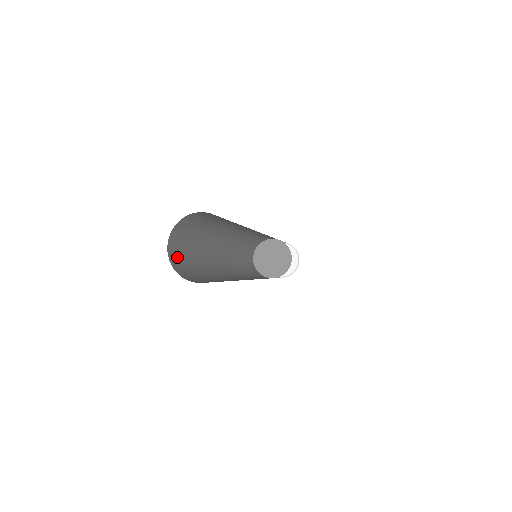
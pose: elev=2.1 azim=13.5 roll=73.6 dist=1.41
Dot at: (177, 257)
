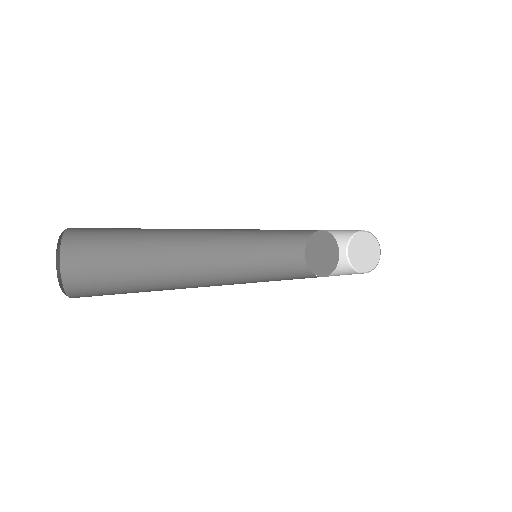
Dot at: (82, 249)
